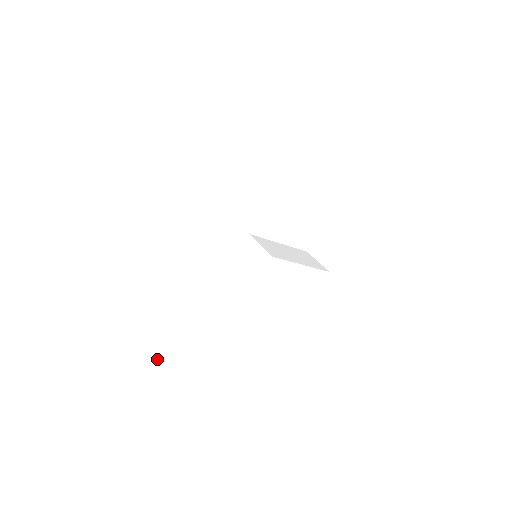
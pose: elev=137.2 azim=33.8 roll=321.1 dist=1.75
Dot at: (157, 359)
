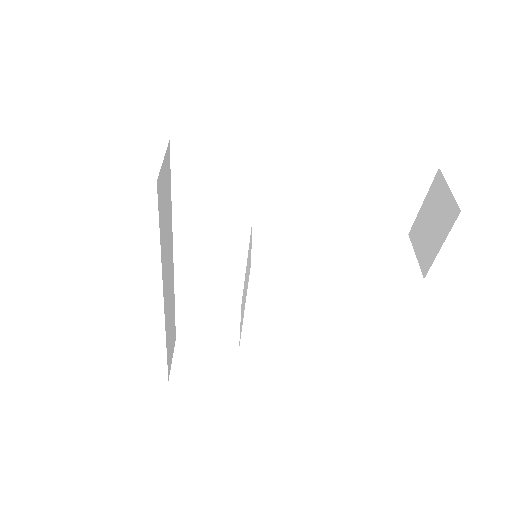
Dot at: (171, 371)
